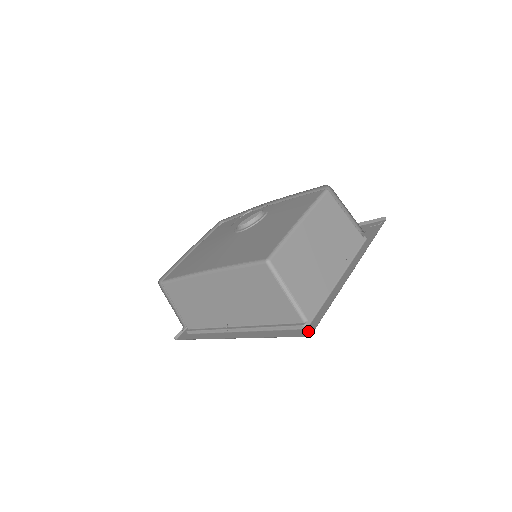
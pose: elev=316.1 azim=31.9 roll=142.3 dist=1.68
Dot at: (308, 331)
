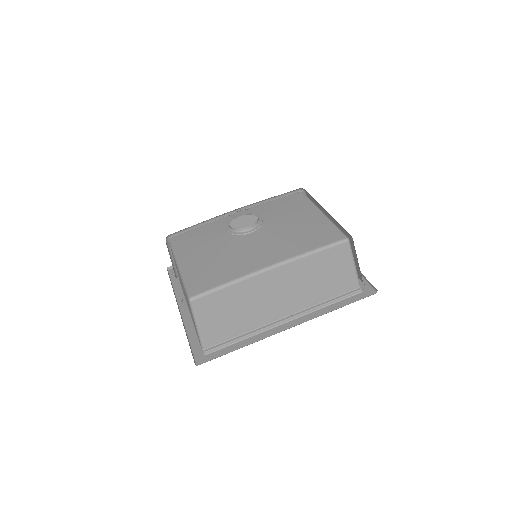
Dot at: (369, 291)
